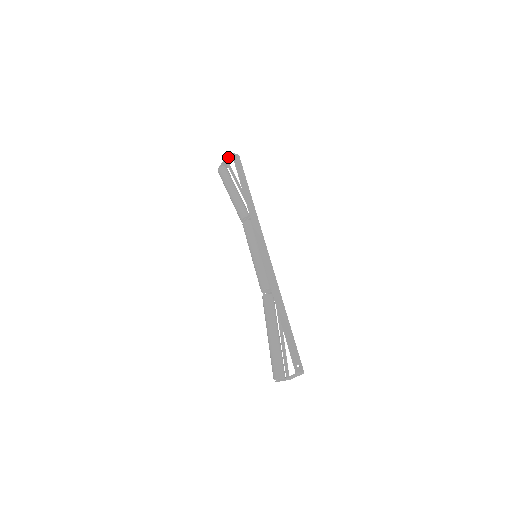
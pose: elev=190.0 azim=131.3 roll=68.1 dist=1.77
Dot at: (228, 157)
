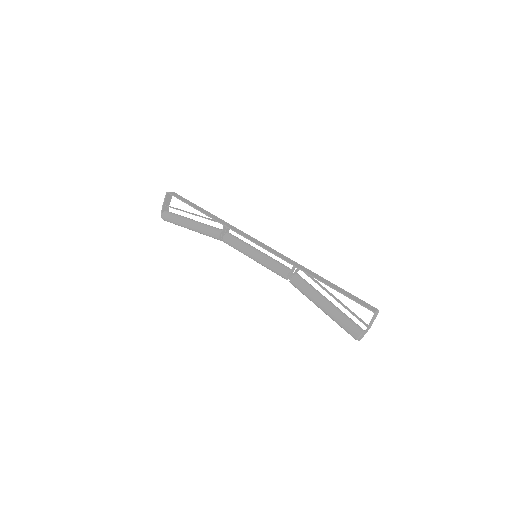
Dot at: (165, 199)
